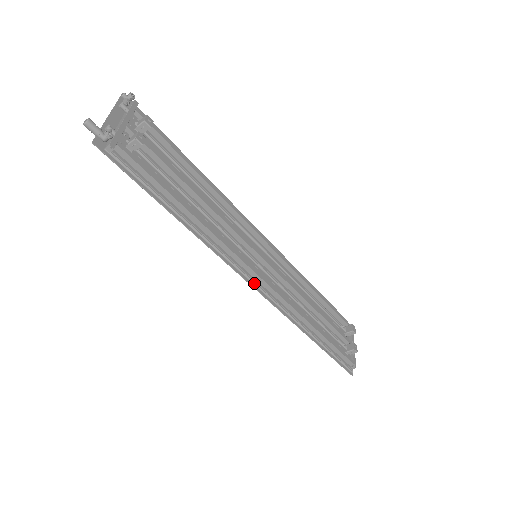
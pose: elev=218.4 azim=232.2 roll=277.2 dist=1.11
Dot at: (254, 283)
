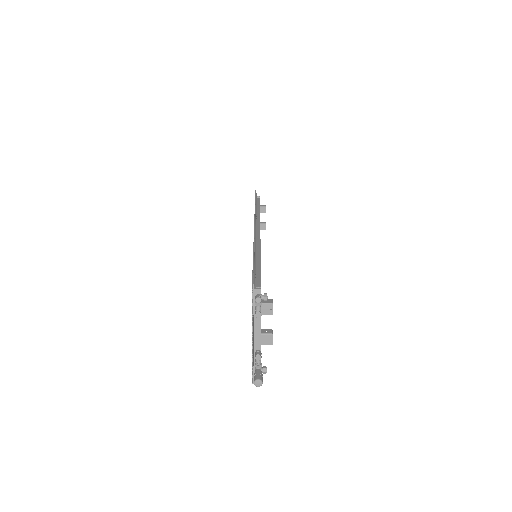
Dot at: occluded
